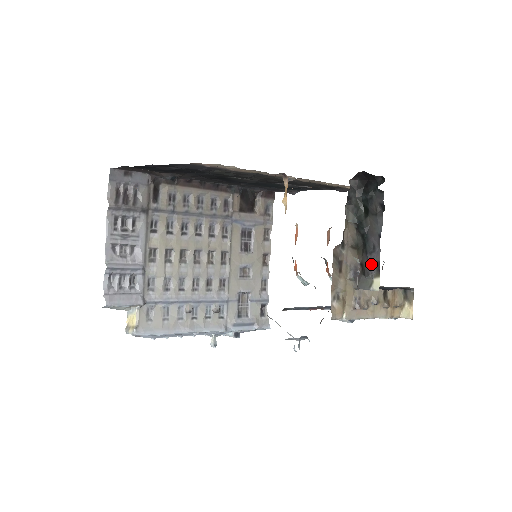
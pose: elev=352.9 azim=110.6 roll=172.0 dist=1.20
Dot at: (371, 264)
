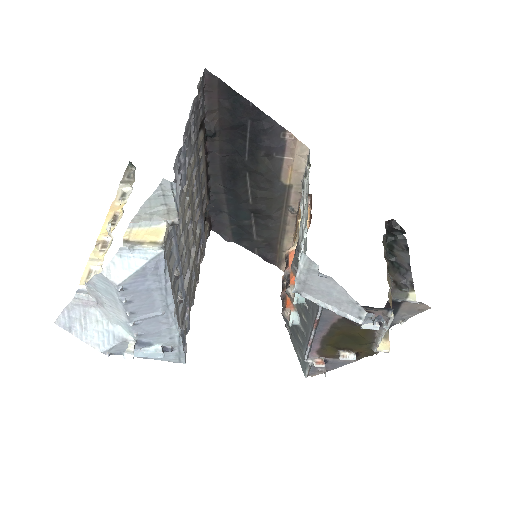
Dot at: (406, 281)
